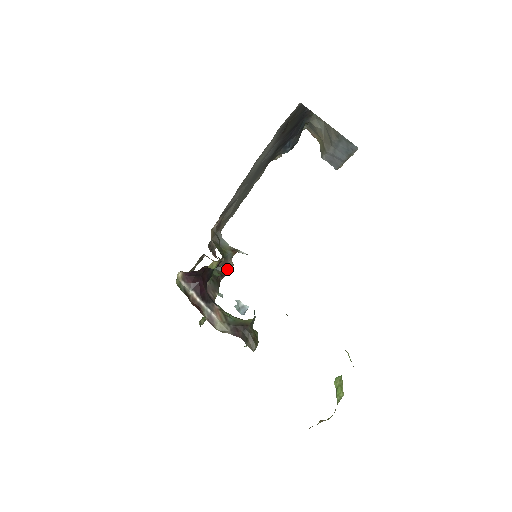
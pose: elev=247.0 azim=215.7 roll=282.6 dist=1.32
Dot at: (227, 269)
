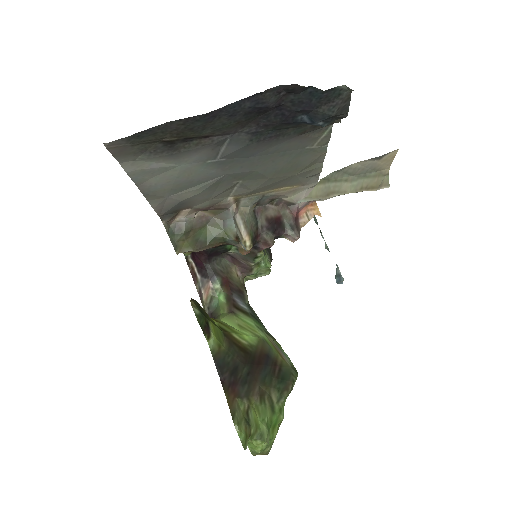
Dot at: (241, 250)
